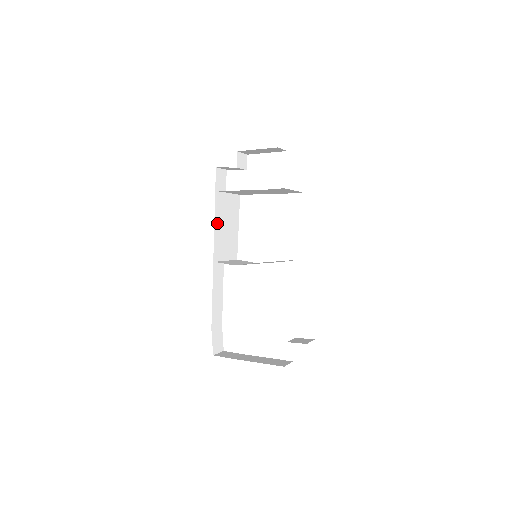
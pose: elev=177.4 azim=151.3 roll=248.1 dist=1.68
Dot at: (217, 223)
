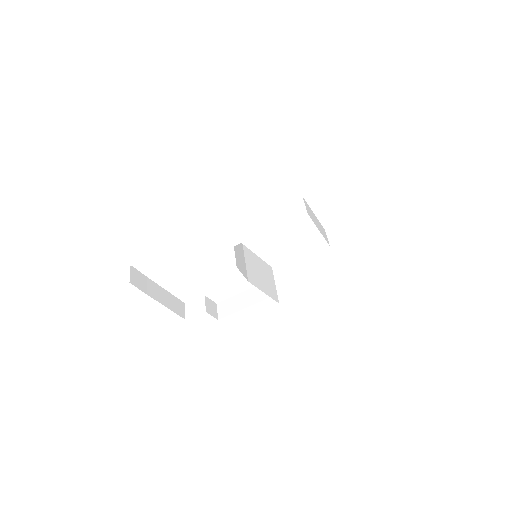
Dot at: occluded
